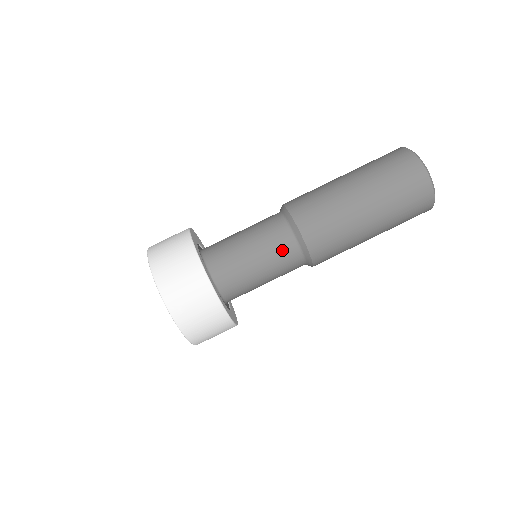
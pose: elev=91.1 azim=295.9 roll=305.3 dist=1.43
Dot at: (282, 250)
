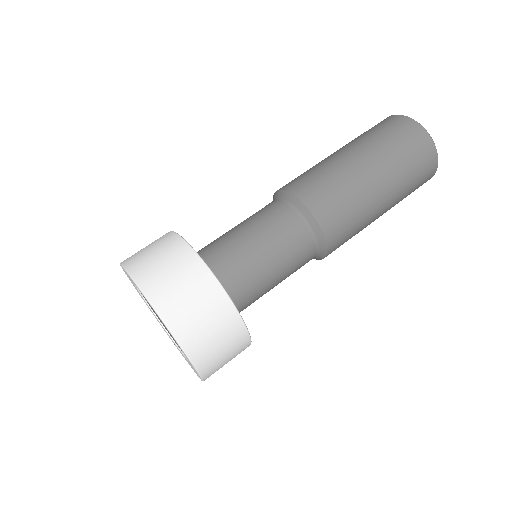
Dot at: (289, 232)
